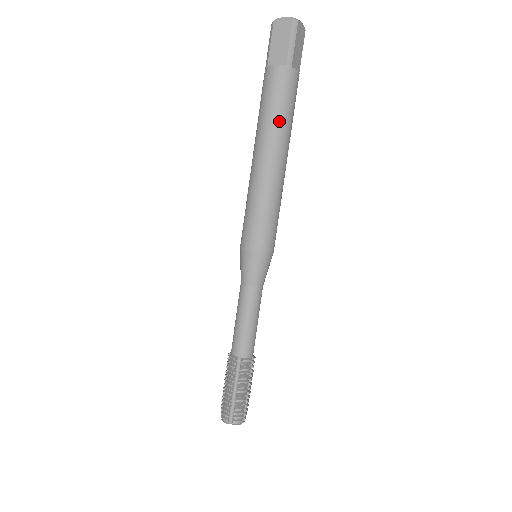
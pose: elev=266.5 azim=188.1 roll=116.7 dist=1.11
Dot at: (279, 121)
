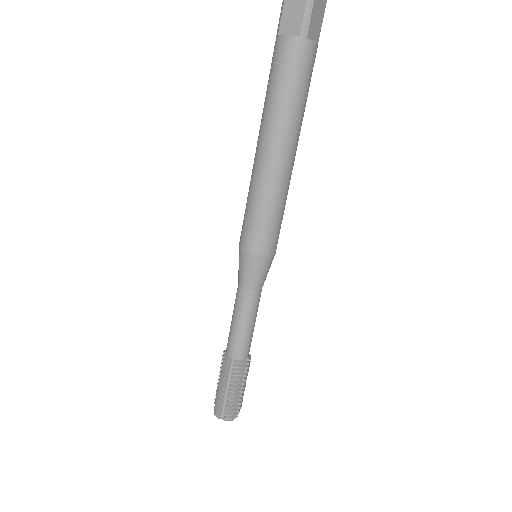
Dot at: (287, 107)
